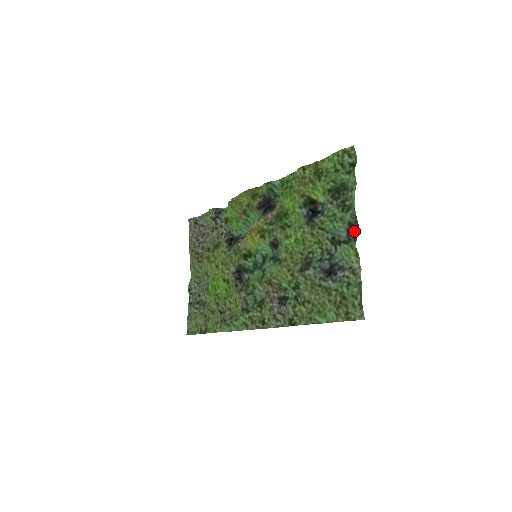
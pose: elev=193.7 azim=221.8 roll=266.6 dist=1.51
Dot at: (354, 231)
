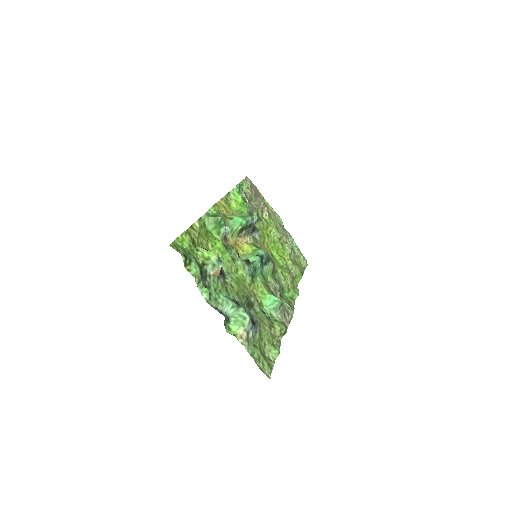
Dot at: (223, 315)
